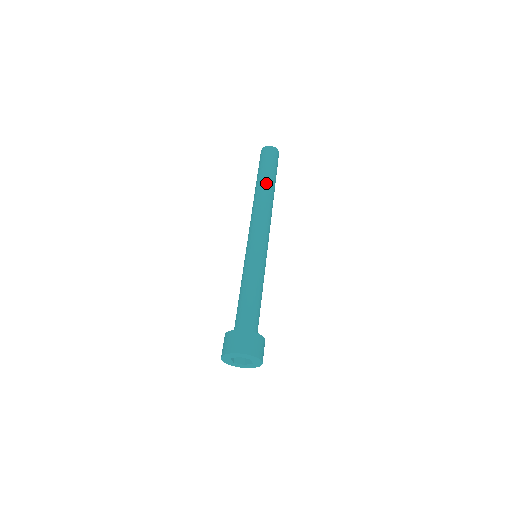
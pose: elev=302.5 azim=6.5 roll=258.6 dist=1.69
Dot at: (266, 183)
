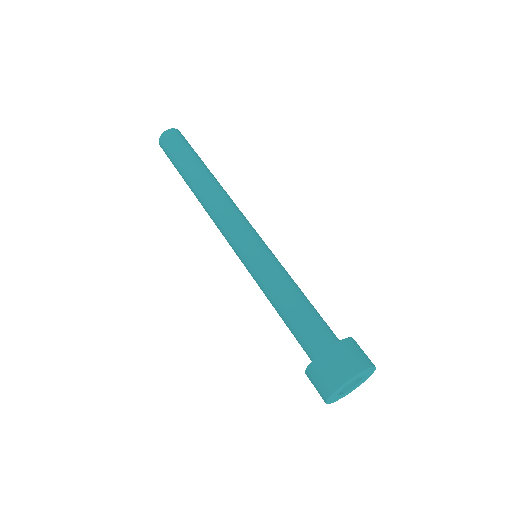
Dot at: (206, 169)
